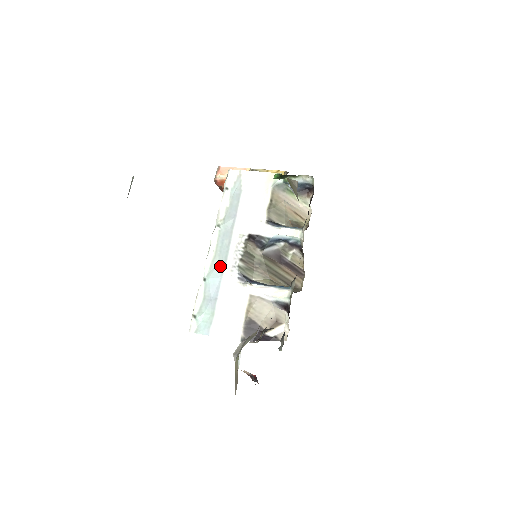
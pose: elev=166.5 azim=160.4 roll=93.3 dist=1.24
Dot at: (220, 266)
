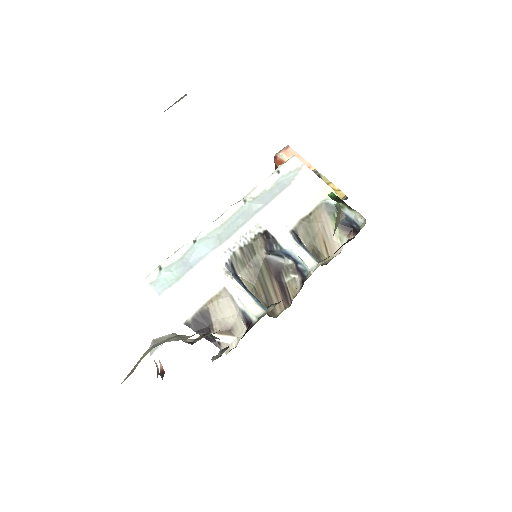
Dot at: (218, 239)
